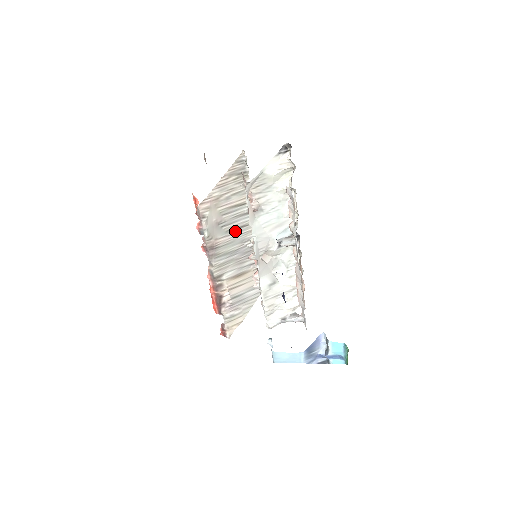
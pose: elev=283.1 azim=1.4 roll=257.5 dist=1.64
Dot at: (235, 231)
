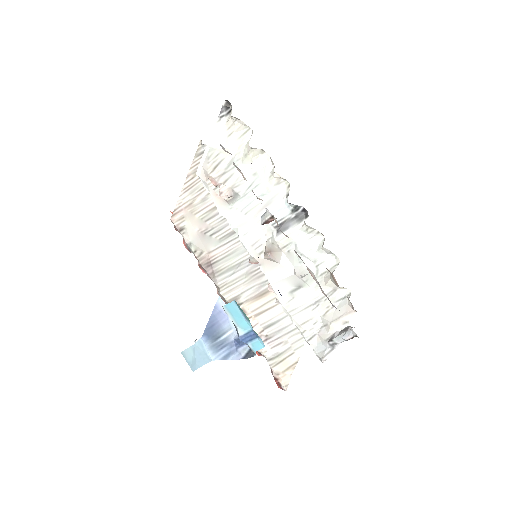
Dot at: (233, 237)
